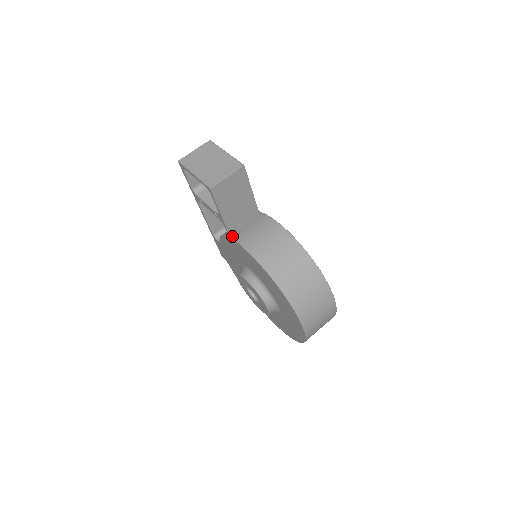
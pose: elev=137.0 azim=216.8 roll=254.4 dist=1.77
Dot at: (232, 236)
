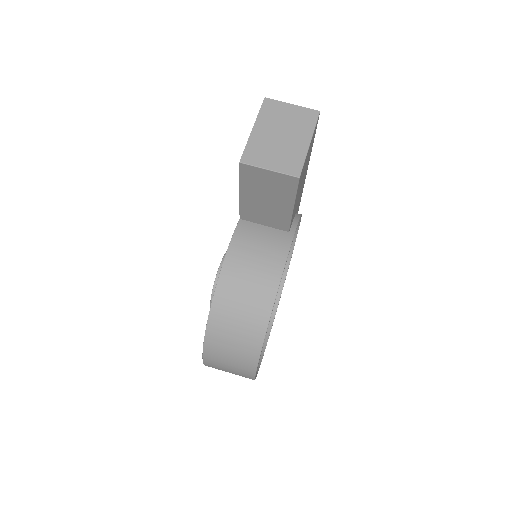
Dot at: (242, 220)
